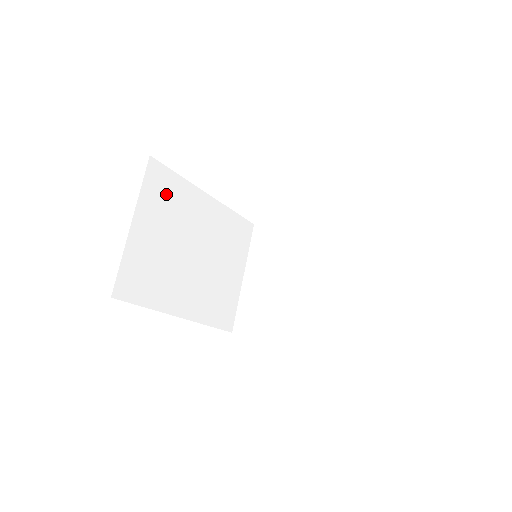
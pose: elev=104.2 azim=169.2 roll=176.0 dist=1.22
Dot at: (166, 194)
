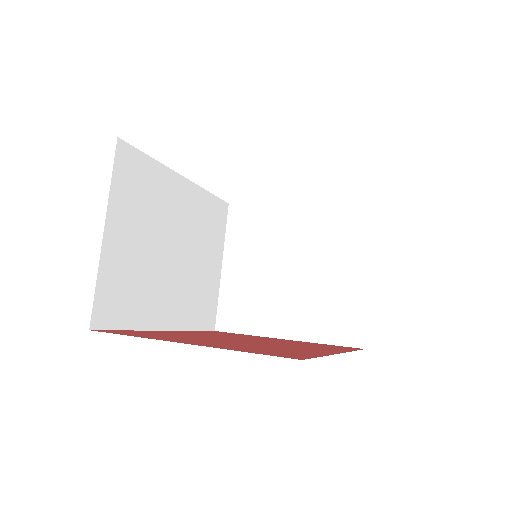
Dot at: (139, 185)
